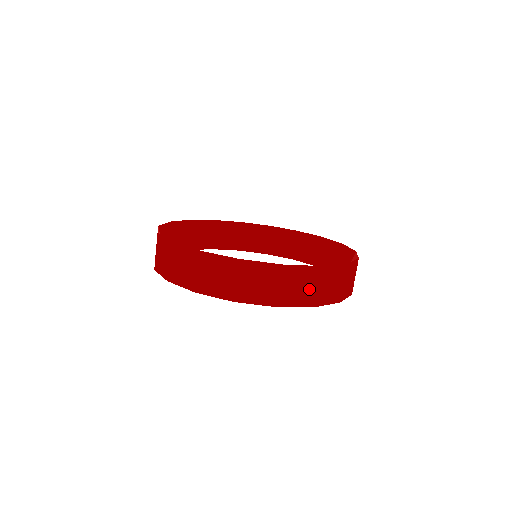
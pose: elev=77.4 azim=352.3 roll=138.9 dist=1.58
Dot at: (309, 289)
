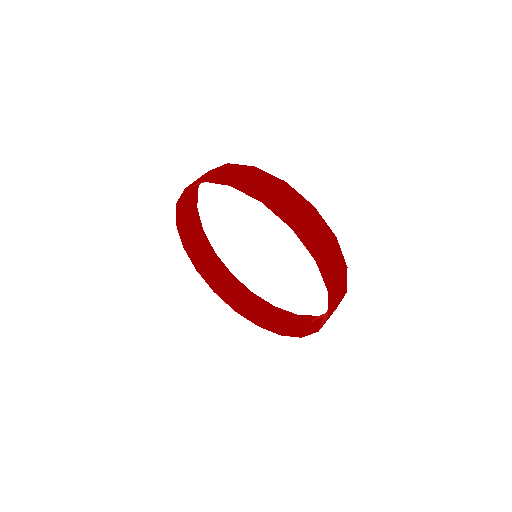
Dot at: (319, 243)
